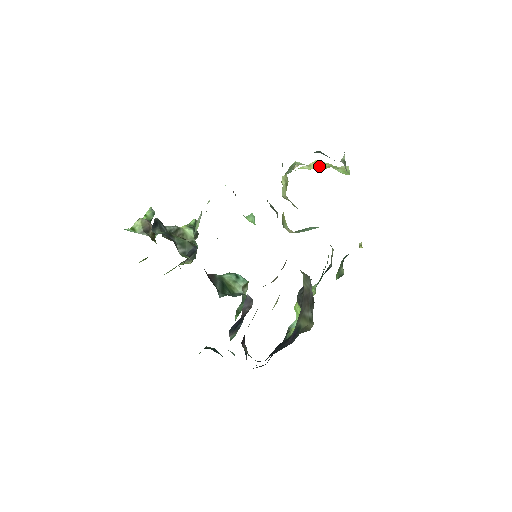
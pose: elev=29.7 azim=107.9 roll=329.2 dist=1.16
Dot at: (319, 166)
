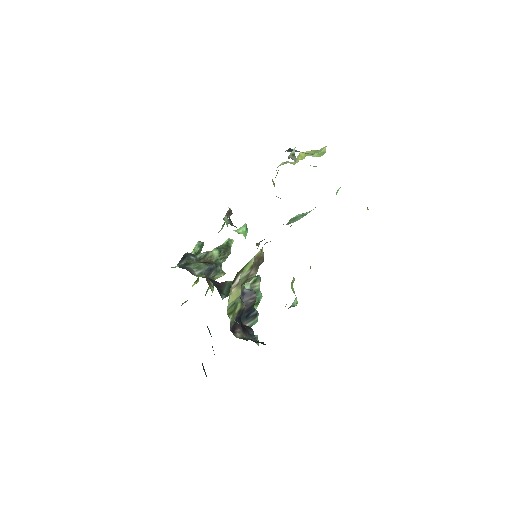
Dot at: (301, 158)
